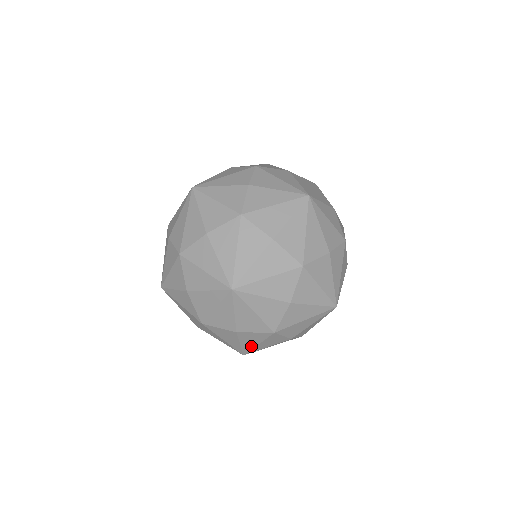
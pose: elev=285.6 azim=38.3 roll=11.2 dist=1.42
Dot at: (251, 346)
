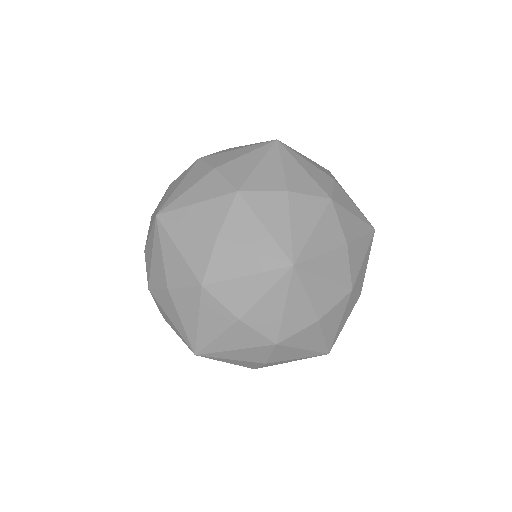
Dot at: (223, 347)
